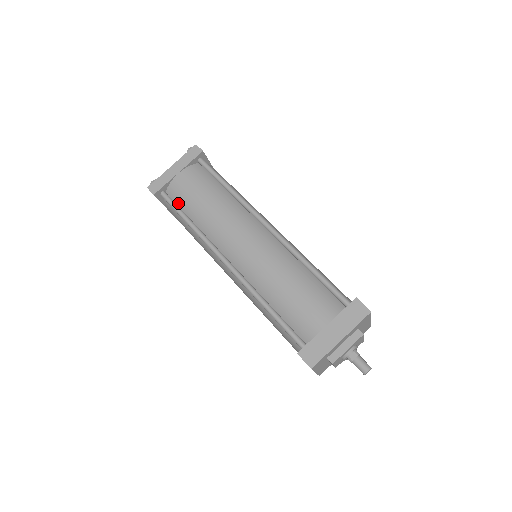
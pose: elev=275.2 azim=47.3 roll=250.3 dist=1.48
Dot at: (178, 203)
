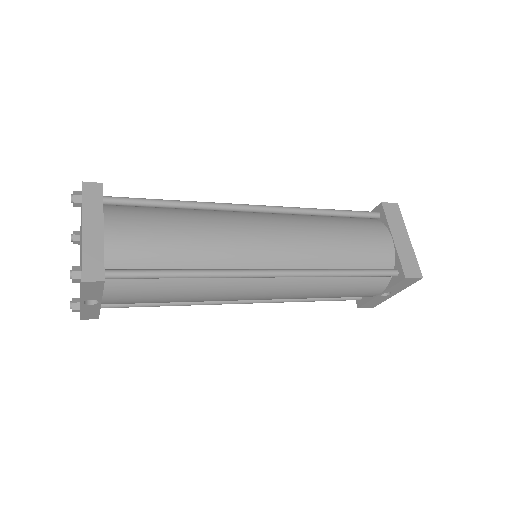
Dot at: (141, 267)
